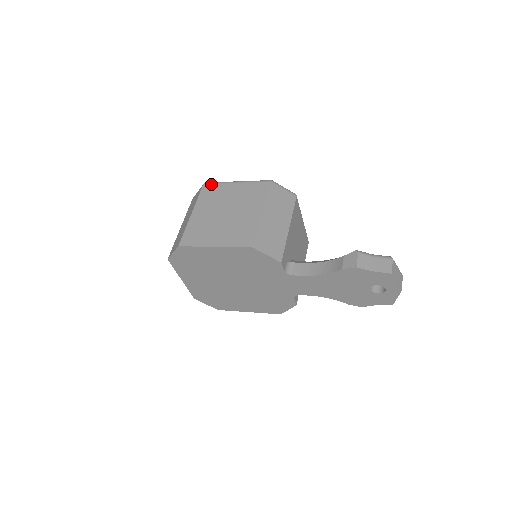
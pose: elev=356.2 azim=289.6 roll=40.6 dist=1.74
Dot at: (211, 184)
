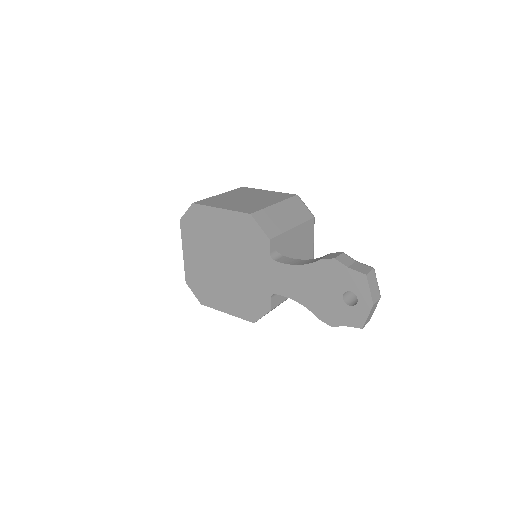
Dot at: occluded
